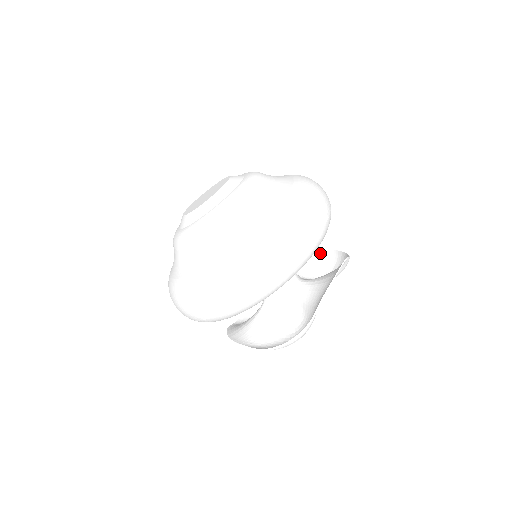
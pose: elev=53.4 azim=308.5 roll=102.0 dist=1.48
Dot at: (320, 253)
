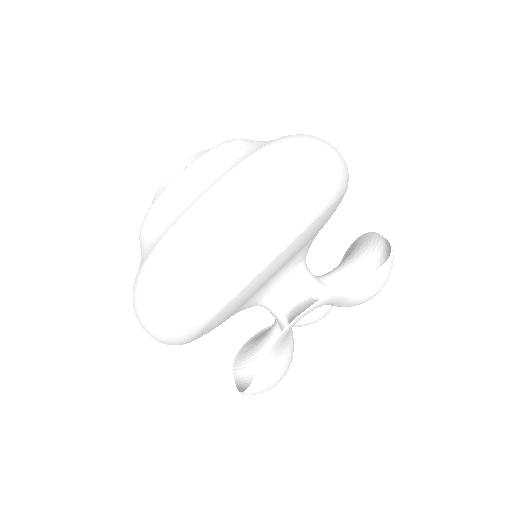
Dot at: (384, 247)
